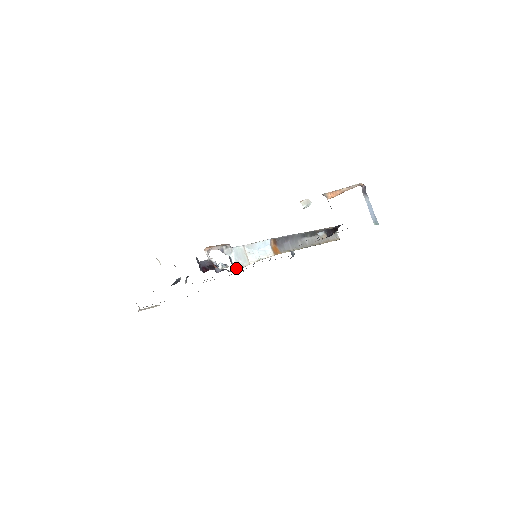
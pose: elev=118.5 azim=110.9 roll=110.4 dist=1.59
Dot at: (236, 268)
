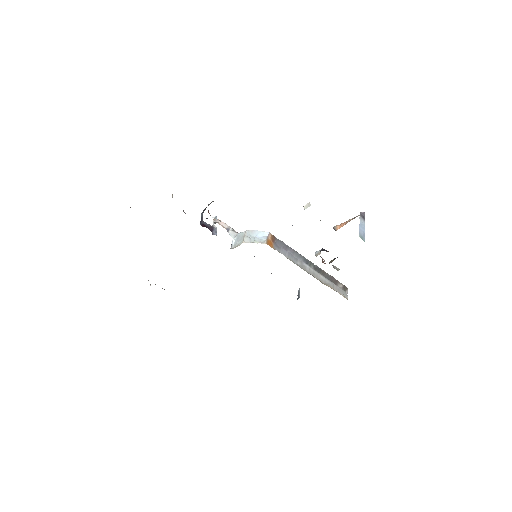
Dot at: (232, 248)
